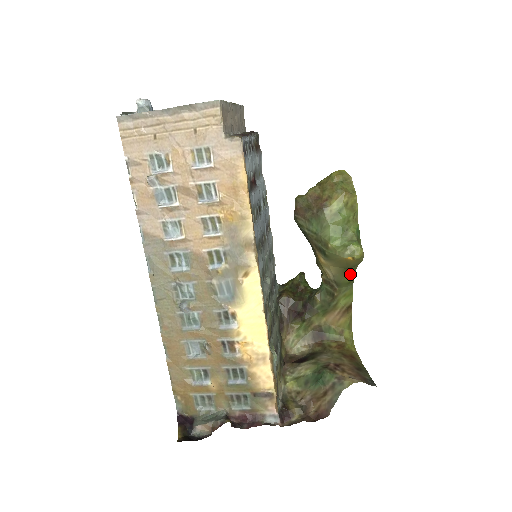
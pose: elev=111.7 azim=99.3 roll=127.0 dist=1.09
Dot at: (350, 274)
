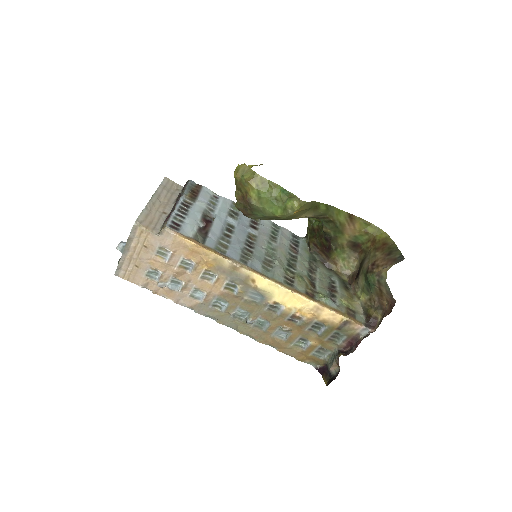
Dot at: (319, 206)
